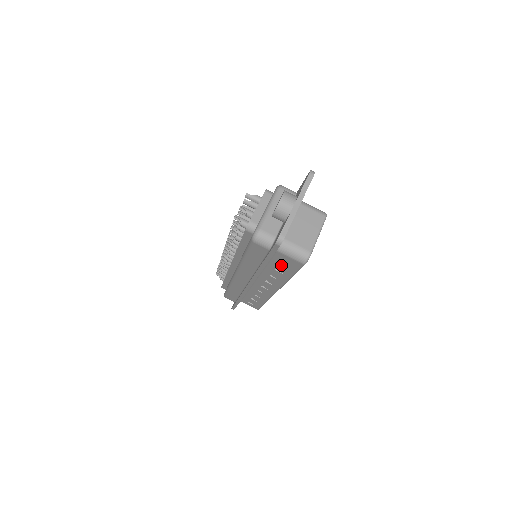
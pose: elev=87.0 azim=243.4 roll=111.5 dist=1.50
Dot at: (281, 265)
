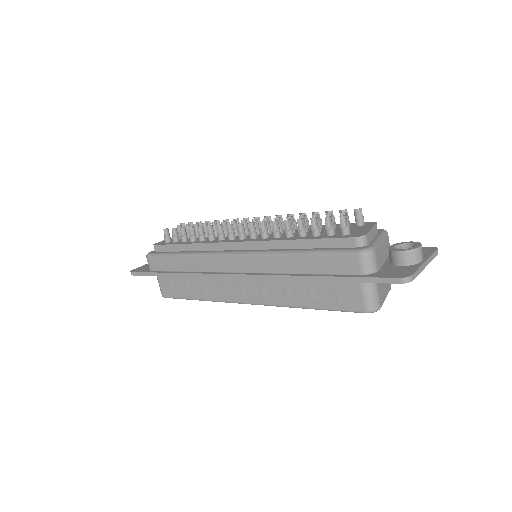
Dot at: (330, 292)
